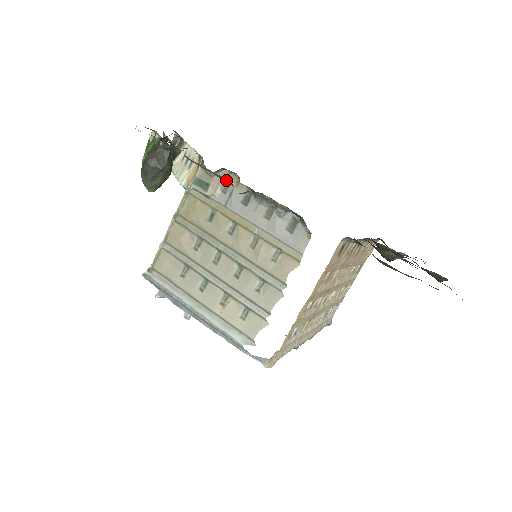
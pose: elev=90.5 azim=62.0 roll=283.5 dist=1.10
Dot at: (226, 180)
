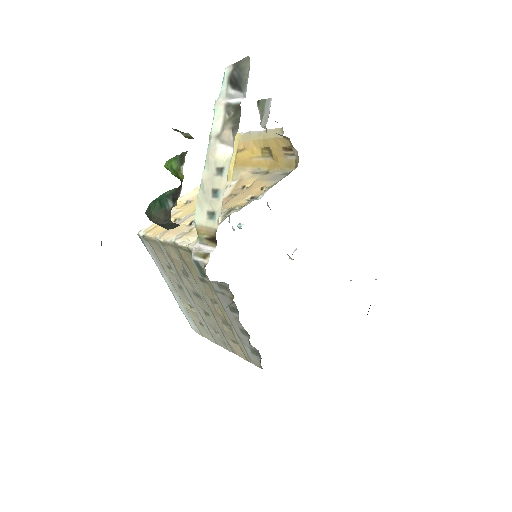
Dot at: occluded
